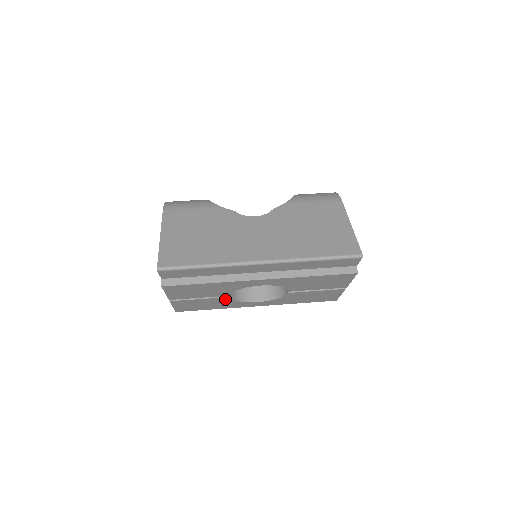
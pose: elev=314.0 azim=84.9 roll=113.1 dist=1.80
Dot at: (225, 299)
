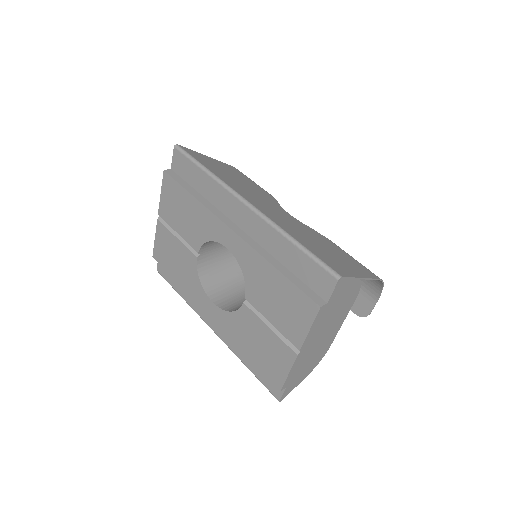
Dot at: (193, 261)
